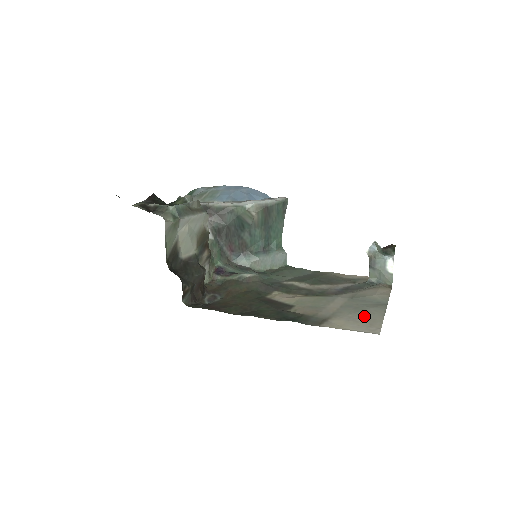
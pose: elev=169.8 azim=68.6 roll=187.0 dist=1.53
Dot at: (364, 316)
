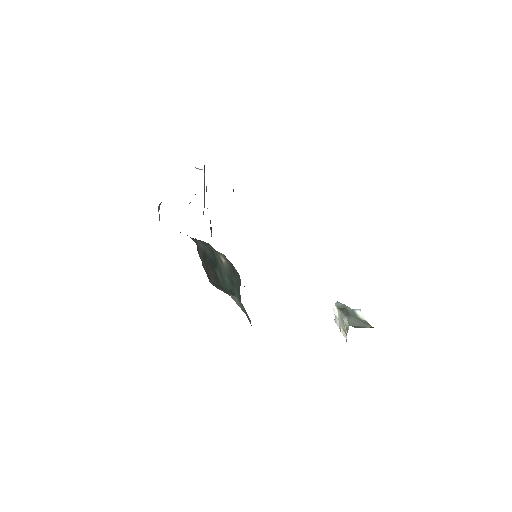
Dot at: occluded
